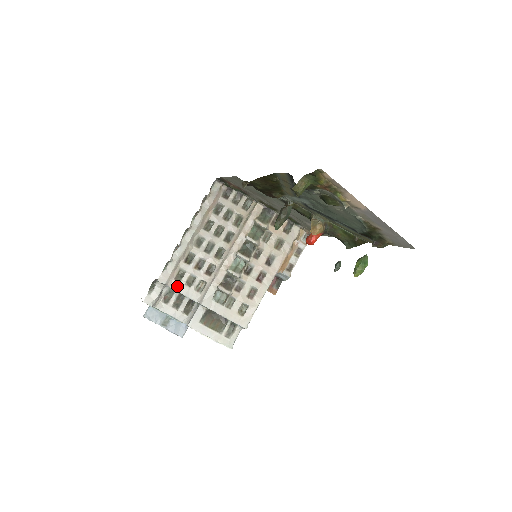
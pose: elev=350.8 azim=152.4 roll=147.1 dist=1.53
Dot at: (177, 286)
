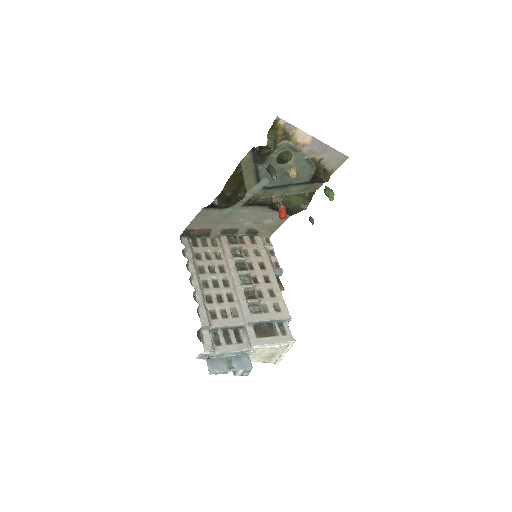
Dot at: (218, 323)
